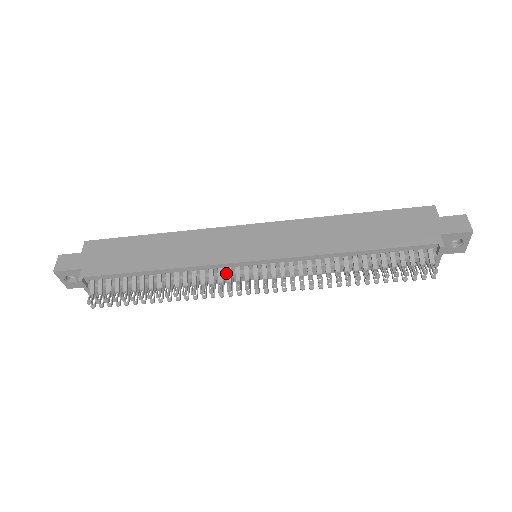
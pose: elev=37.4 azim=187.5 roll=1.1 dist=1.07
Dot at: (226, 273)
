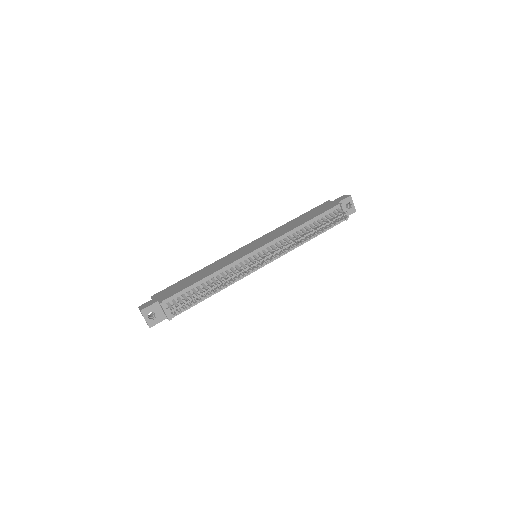
Dot at: (245, 265)
